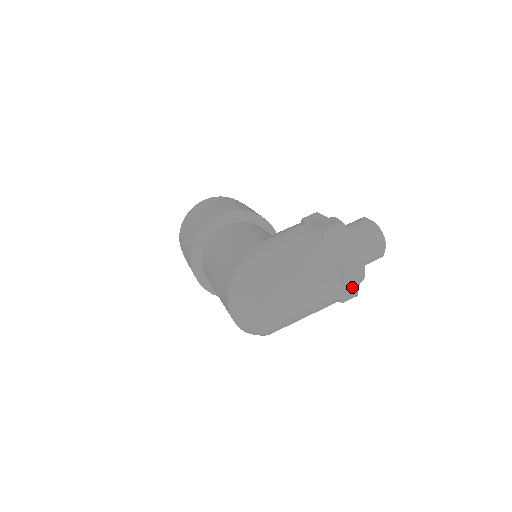
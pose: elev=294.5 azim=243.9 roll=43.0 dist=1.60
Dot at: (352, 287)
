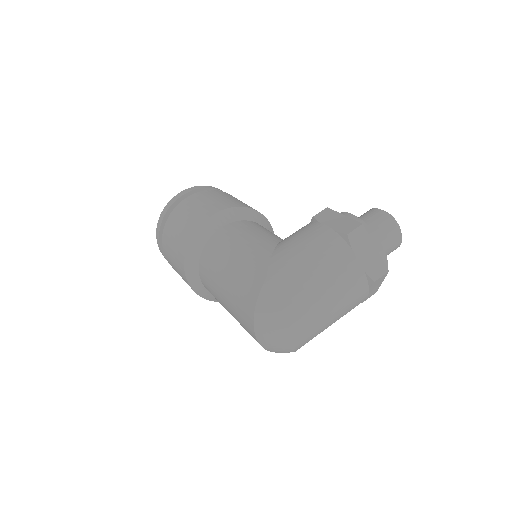
Dot at: (375, 287)
